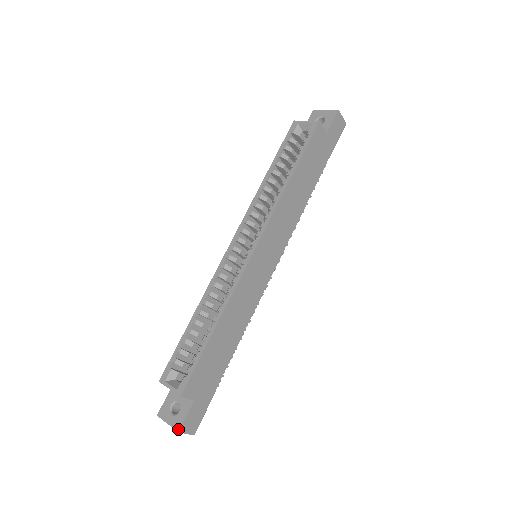
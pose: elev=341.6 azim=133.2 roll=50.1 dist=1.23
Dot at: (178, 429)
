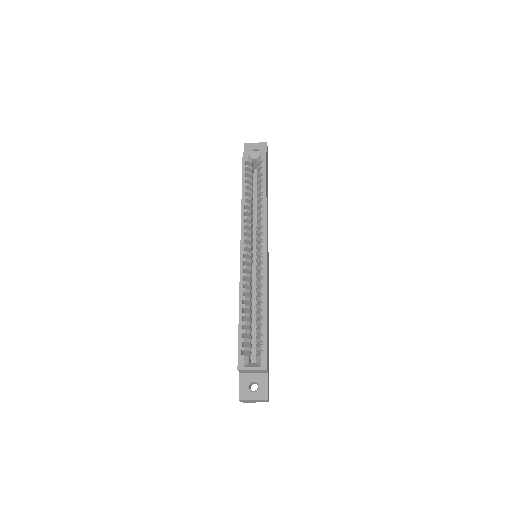
Dot at: (267, 398)
